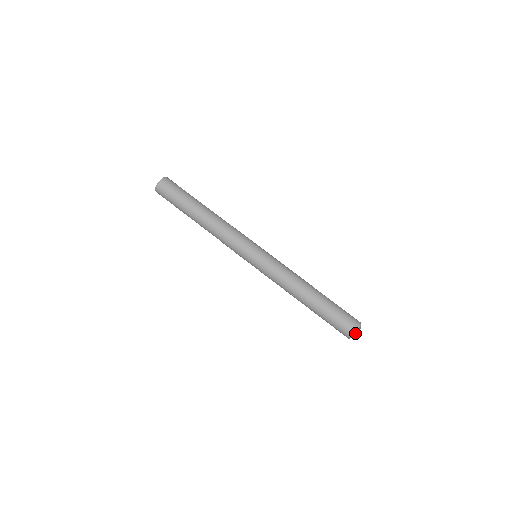
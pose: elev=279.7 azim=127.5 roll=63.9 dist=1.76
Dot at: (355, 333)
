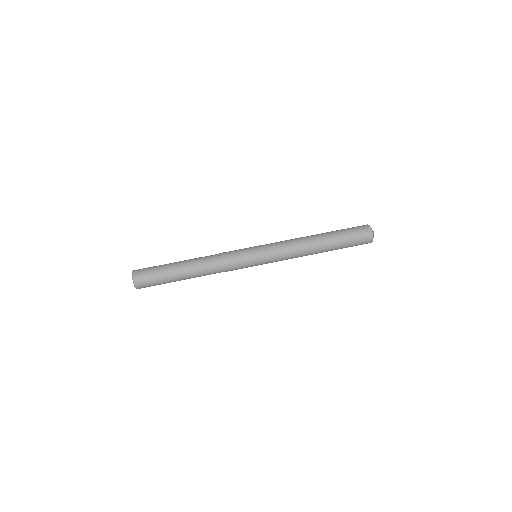
Dot at: (373, 236)
